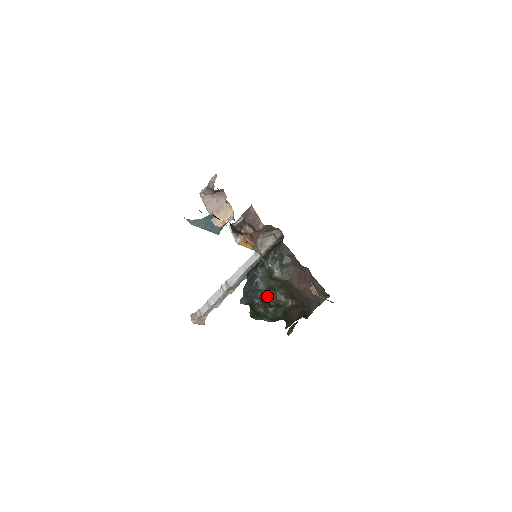
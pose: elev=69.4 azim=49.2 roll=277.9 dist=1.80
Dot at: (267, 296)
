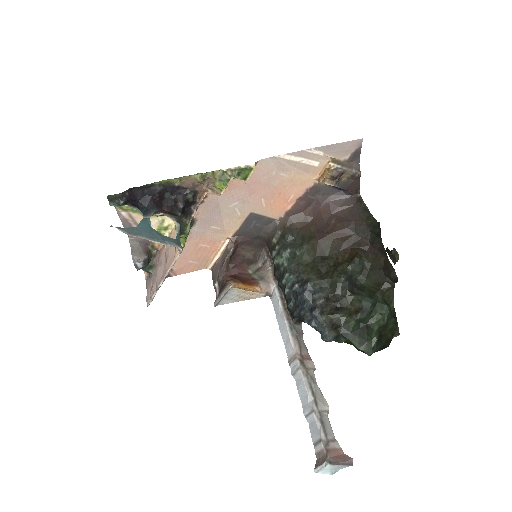
Dot at: (328, 281)
